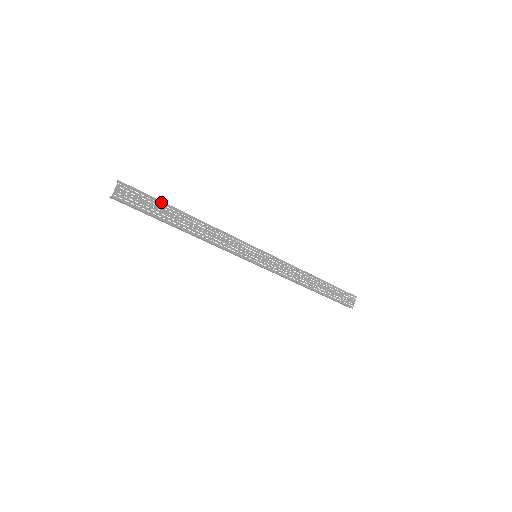
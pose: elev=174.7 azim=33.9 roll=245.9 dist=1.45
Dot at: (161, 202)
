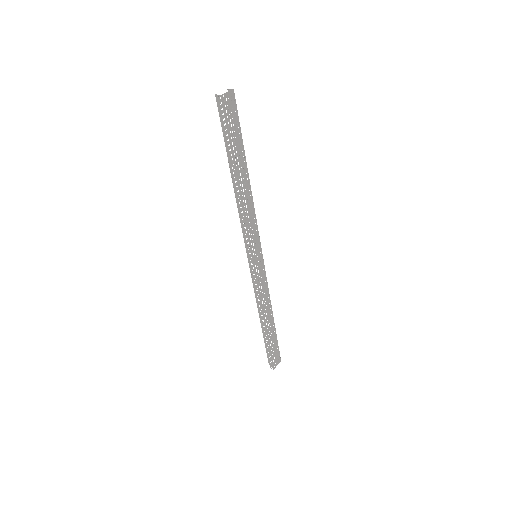
Dot at: (242, 140)
